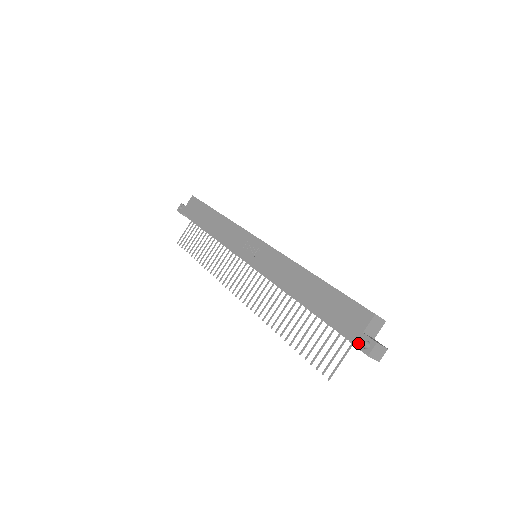
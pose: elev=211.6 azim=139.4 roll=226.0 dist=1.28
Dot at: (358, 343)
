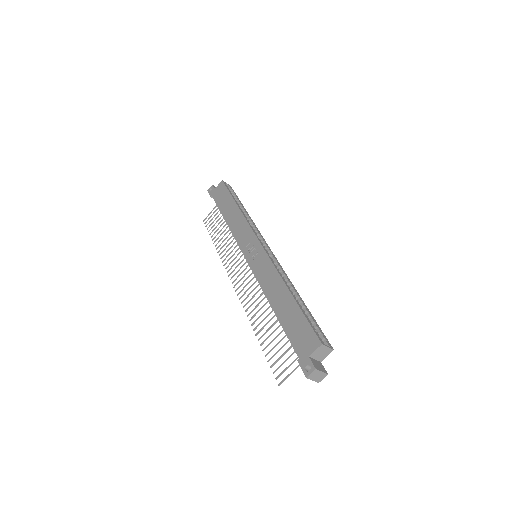
Dot at: (303, 364)
